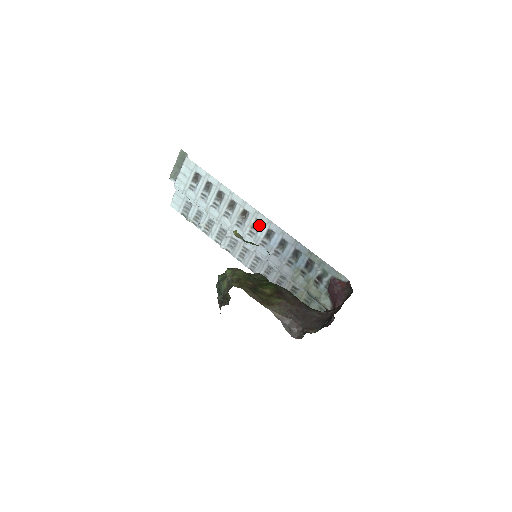
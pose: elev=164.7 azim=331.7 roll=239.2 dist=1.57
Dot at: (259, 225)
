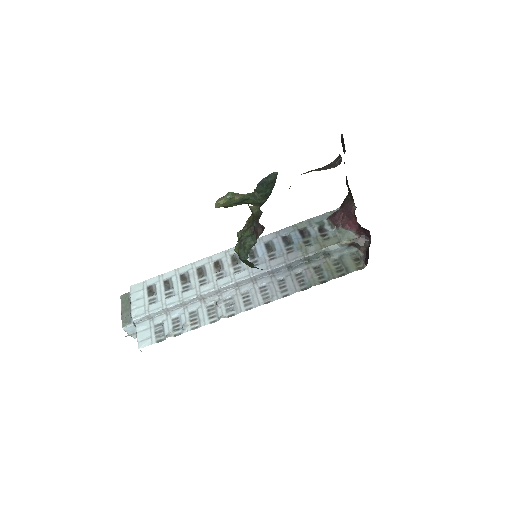
Dot at: (237, 258)
